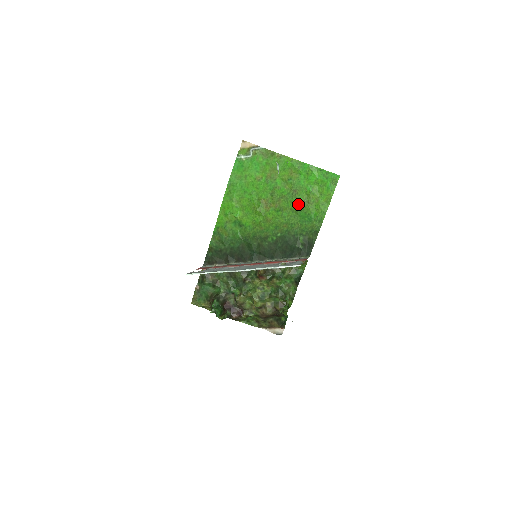
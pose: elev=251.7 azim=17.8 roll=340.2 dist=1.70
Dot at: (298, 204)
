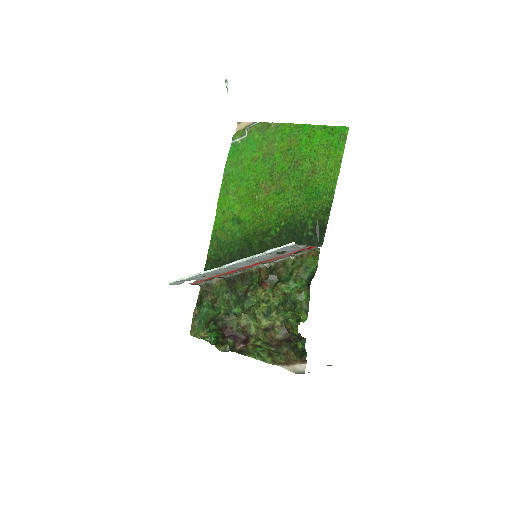
Dot at: (302, 178)
